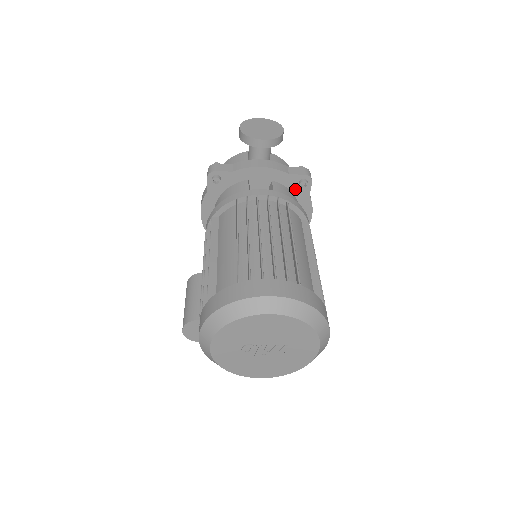
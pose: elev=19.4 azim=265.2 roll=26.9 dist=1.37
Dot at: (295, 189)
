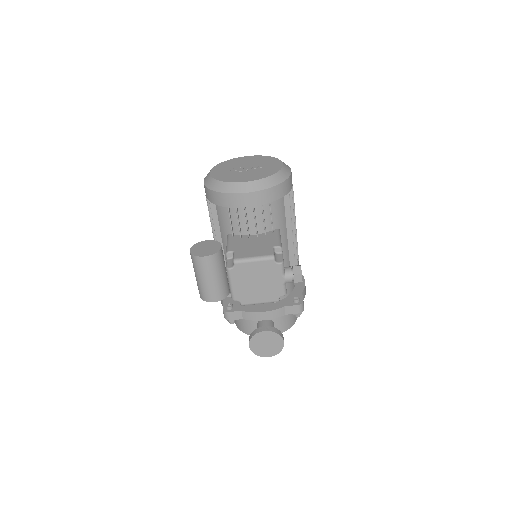
Dot at: occluded
